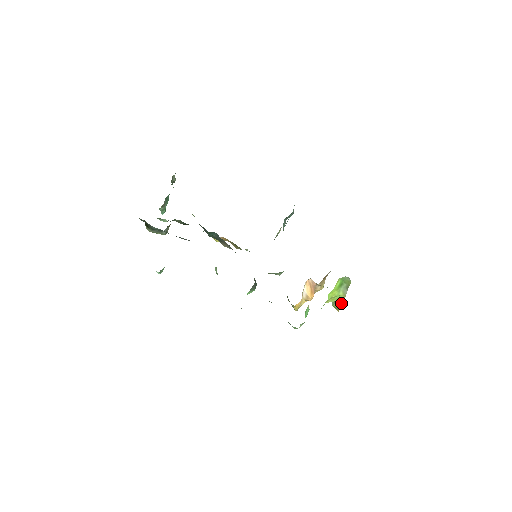
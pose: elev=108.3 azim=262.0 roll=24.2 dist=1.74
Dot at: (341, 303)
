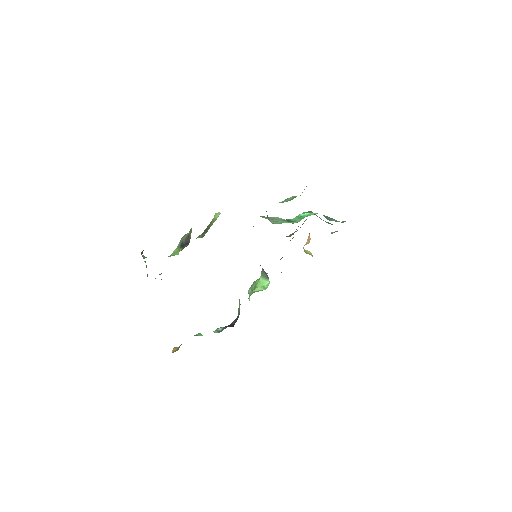
Dot at: occluded
